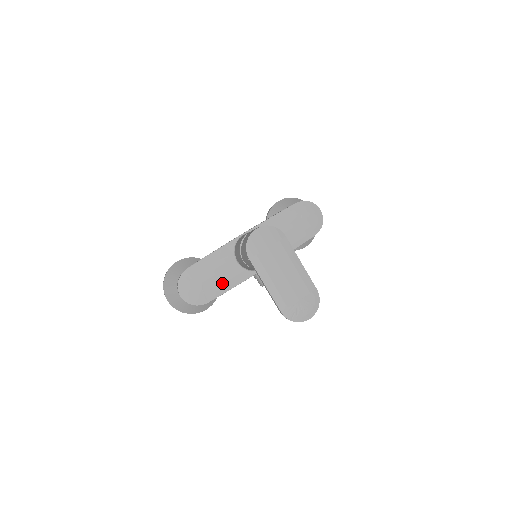
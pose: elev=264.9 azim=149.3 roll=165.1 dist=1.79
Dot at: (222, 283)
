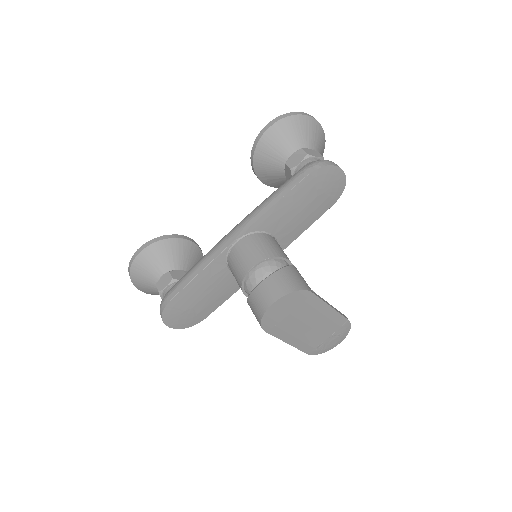
Dot at: (217, 298)
